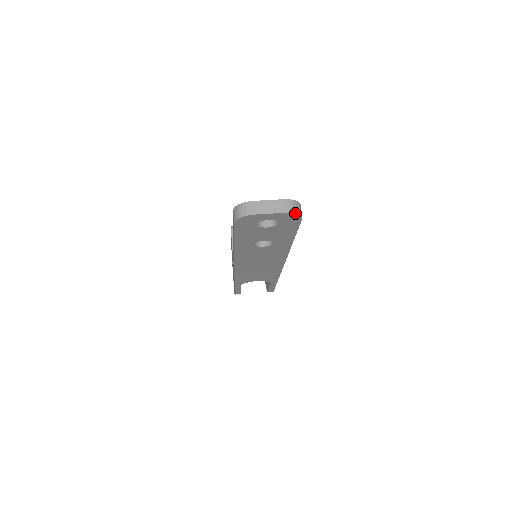
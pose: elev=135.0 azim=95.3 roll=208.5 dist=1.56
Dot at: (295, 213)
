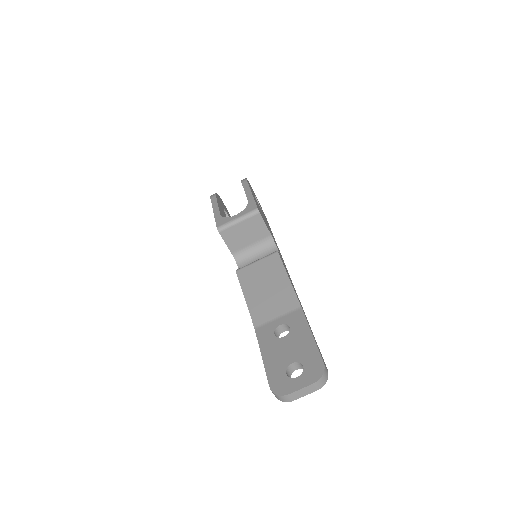
Dot at: (324, 384)
